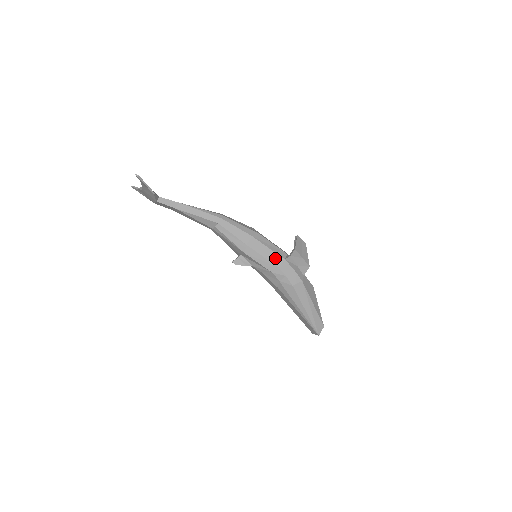
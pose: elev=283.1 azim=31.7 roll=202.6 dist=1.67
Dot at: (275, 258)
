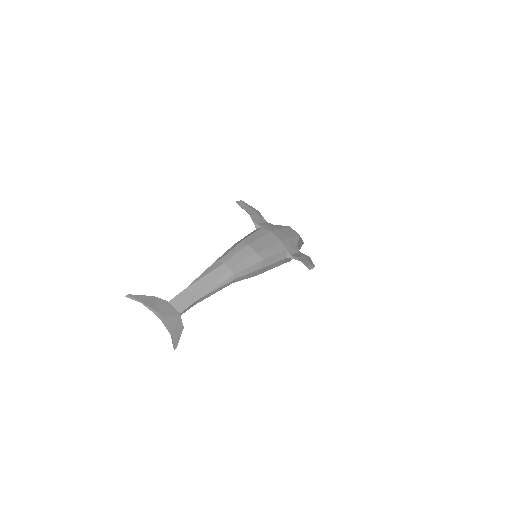
Dot at: (279, 263)
